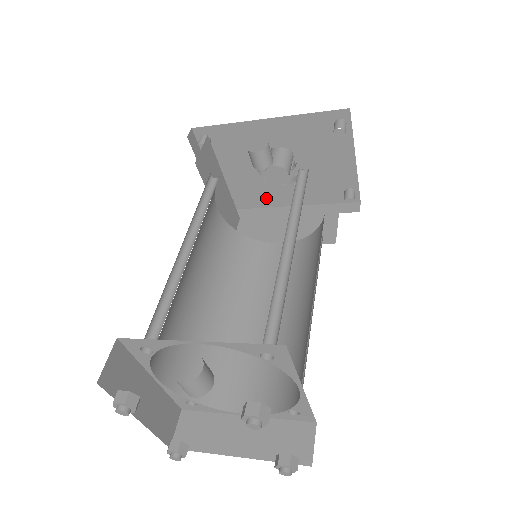
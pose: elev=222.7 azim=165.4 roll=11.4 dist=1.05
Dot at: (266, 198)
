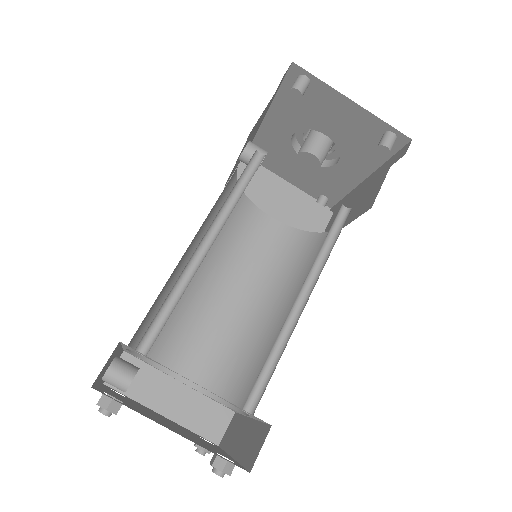
Dot at: (341, 182)
